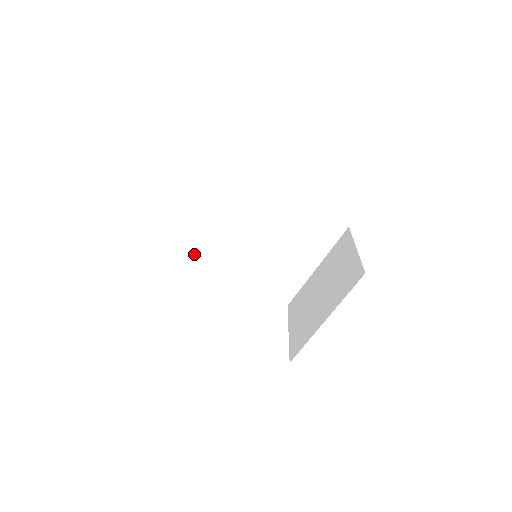
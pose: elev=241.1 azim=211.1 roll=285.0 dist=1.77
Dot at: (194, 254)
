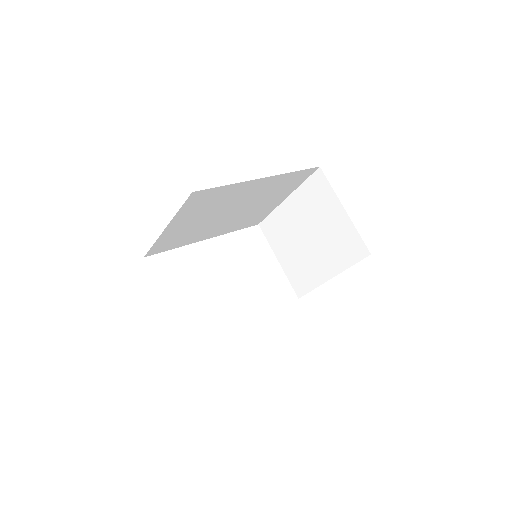
Dot at: occluded
